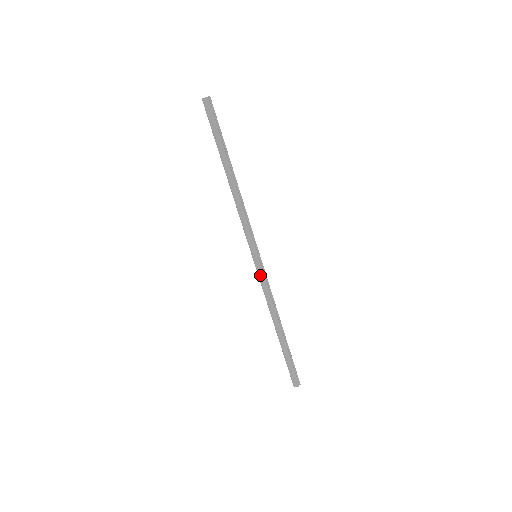
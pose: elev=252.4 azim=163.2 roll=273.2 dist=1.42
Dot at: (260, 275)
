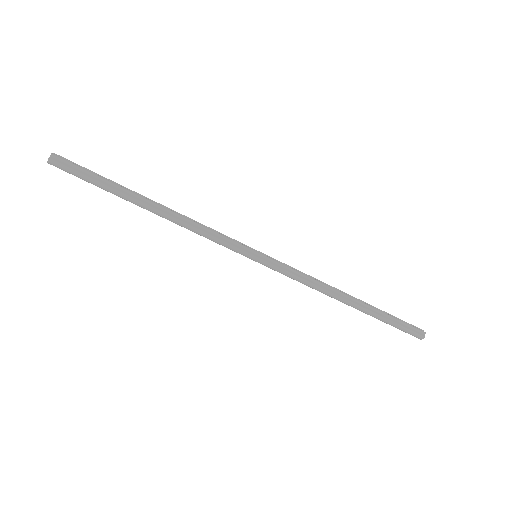
Dot at: (277, 271)
